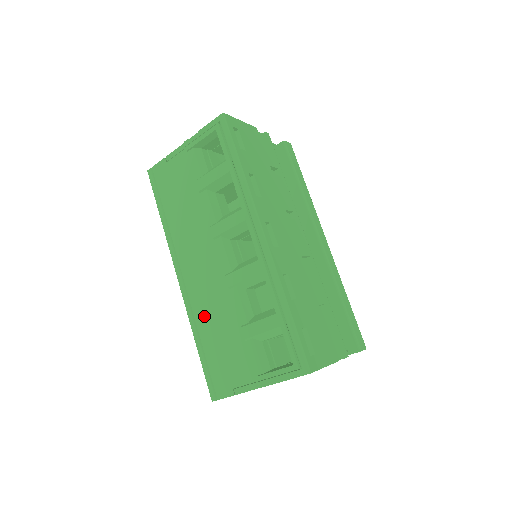
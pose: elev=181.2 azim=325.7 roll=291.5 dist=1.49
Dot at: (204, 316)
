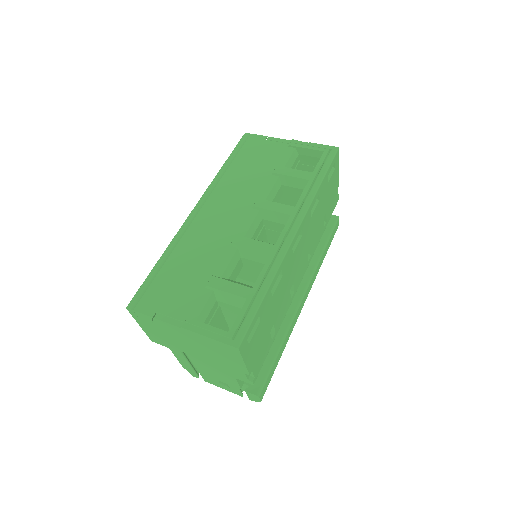
Dot at: (189, 246)
